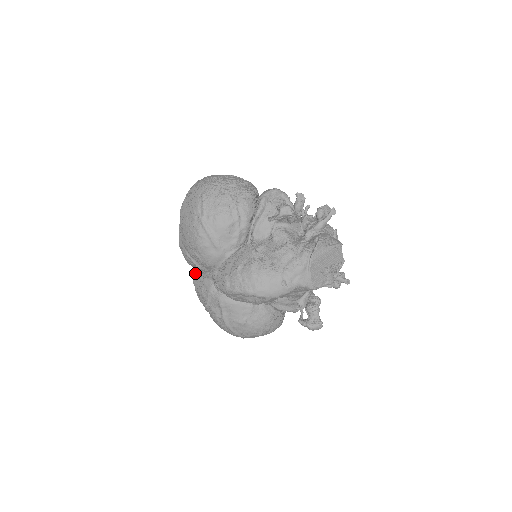
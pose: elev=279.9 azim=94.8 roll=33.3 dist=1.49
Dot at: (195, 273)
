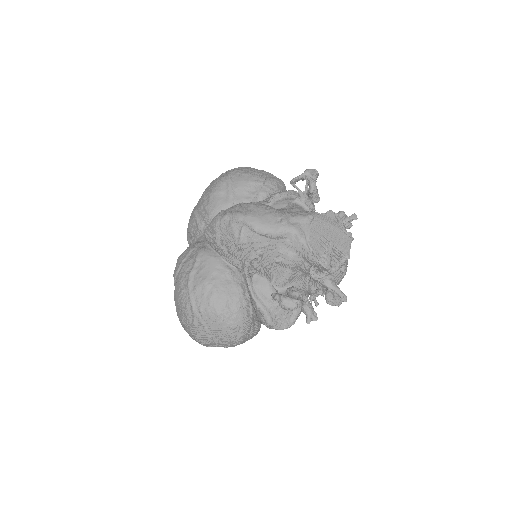
Dot at: occluded
